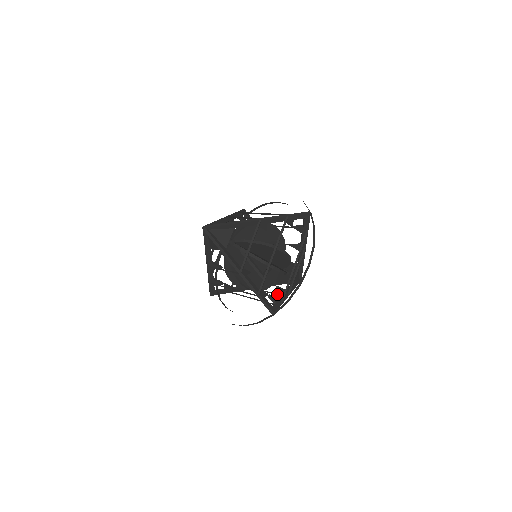
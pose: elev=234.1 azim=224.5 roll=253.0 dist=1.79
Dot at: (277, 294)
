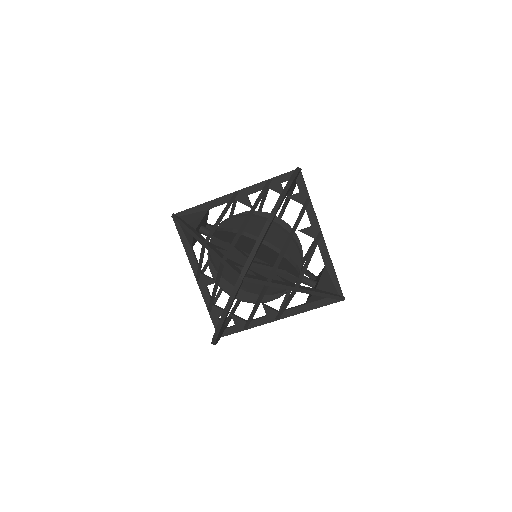
Dot at: (288, 298)
